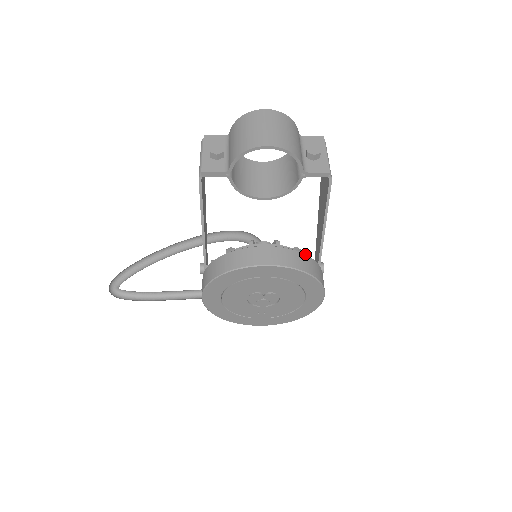
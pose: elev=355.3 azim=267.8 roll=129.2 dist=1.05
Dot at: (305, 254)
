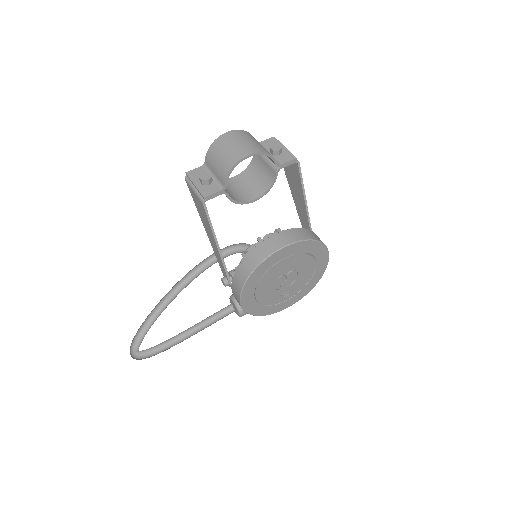
Dot at: (304, 228)
